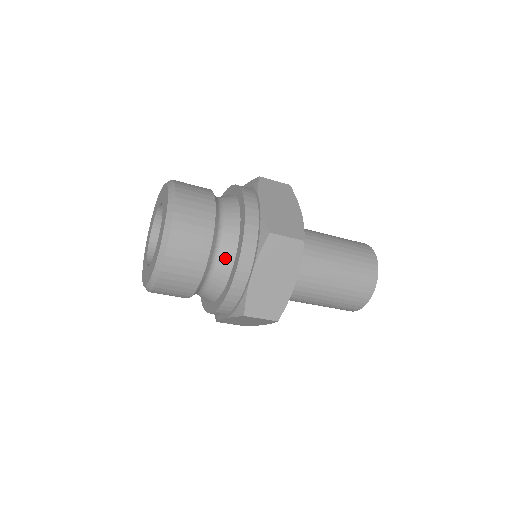
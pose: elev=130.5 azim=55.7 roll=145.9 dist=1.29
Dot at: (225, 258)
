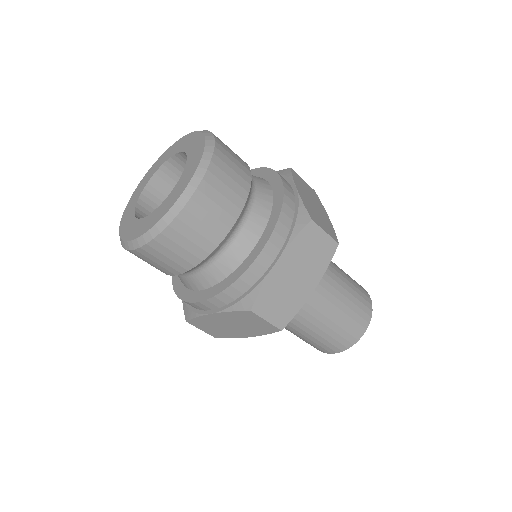
Dot at: (261, 182)
